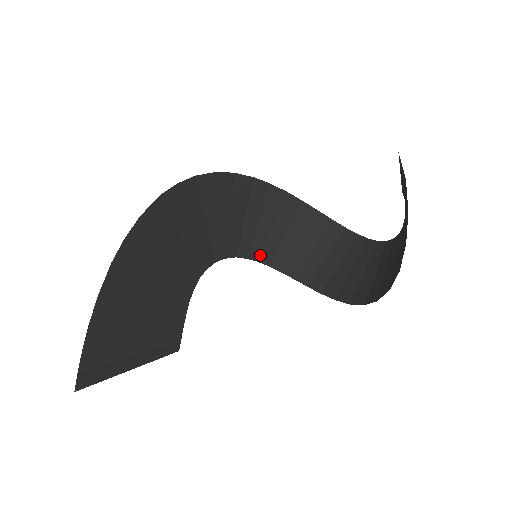
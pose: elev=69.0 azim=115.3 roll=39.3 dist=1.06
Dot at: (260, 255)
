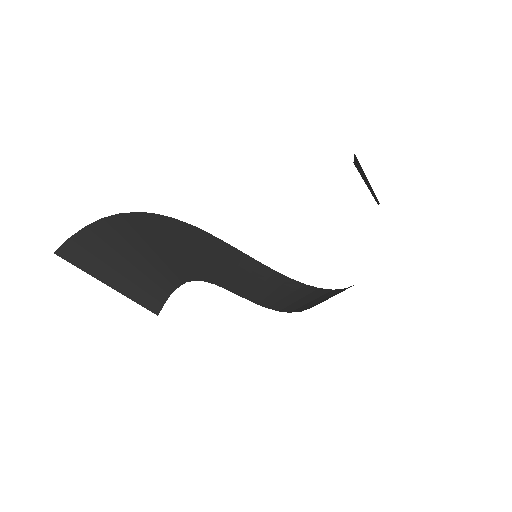
Dot at: (271, 306)
